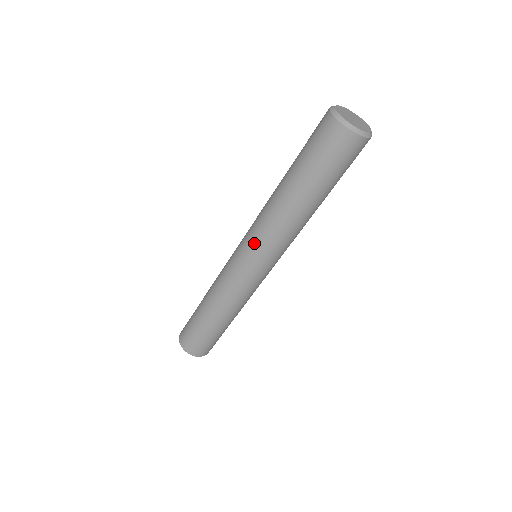
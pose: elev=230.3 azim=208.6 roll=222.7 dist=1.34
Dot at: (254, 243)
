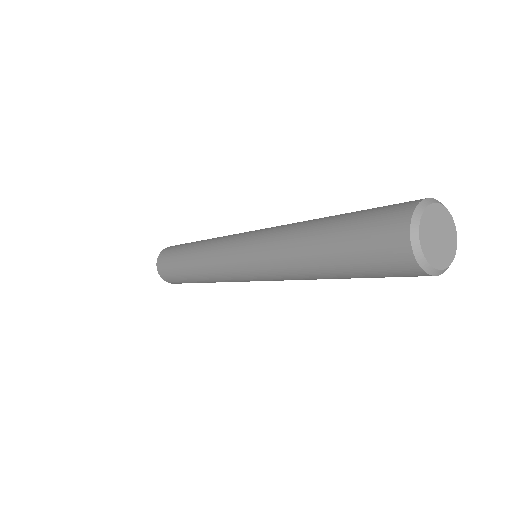
Dot at: (255, 267)
